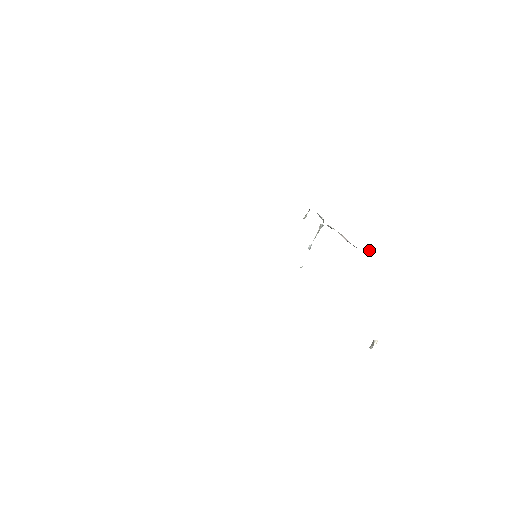
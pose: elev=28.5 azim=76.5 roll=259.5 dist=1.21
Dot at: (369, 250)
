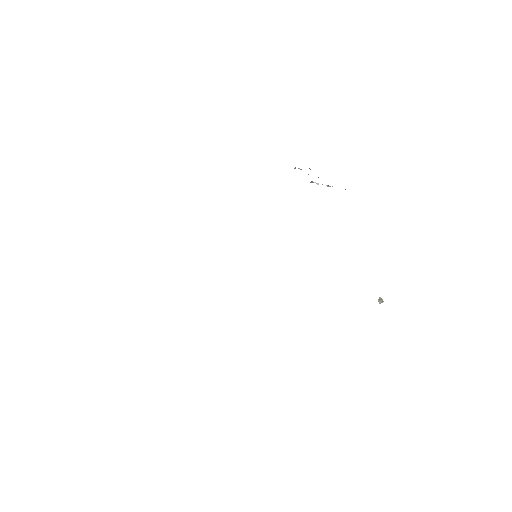
Dot at: occluded
